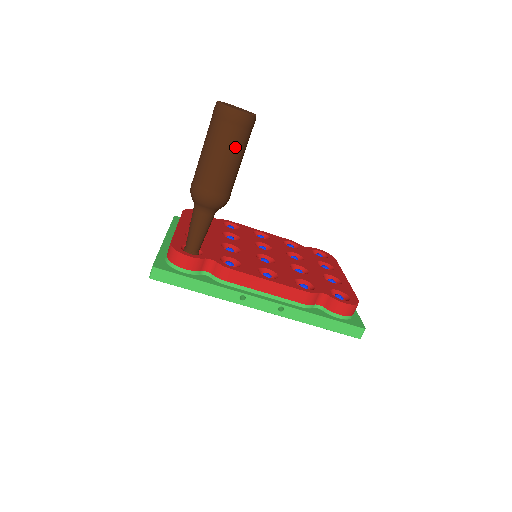
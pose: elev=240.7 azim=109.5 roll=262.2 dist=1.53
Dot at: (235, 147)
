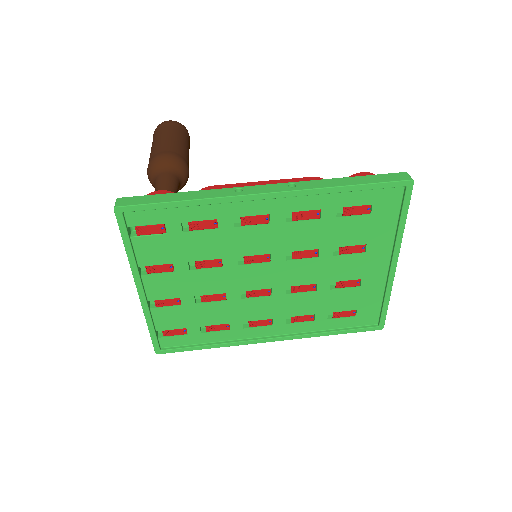
Dot at: (176, 133)
